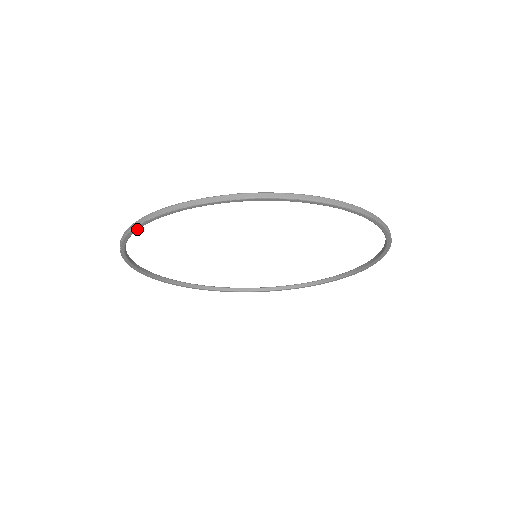
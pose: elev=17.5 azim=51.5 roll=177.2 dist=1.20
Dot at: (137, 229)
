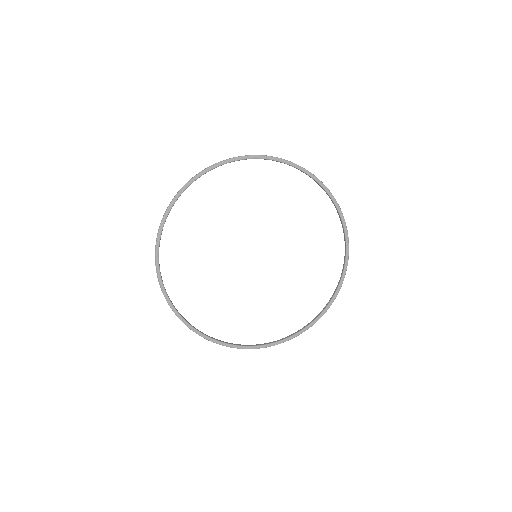
Dot at: (167, 214)
